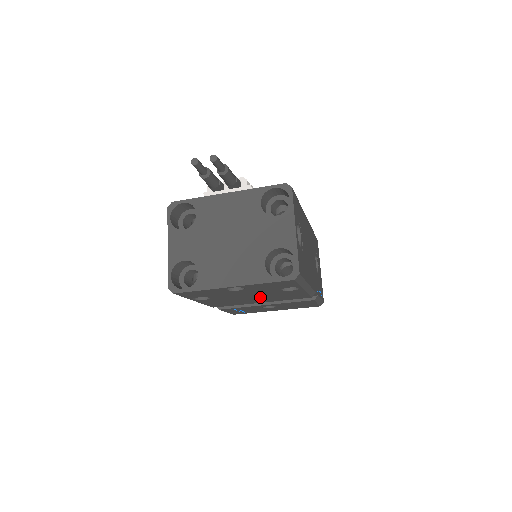
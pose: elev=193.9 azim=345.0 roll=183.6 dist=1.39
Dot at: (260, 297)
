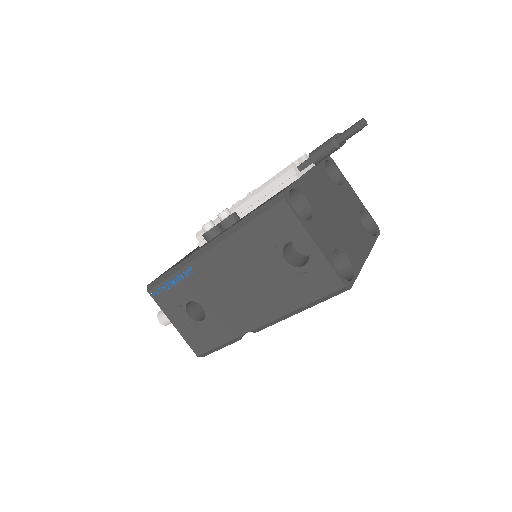
Dot at: occluded
